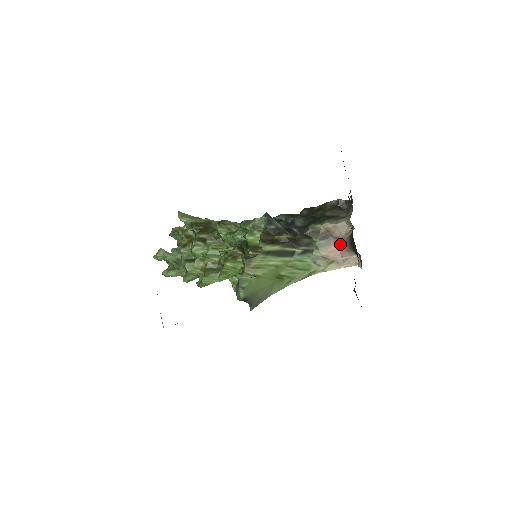
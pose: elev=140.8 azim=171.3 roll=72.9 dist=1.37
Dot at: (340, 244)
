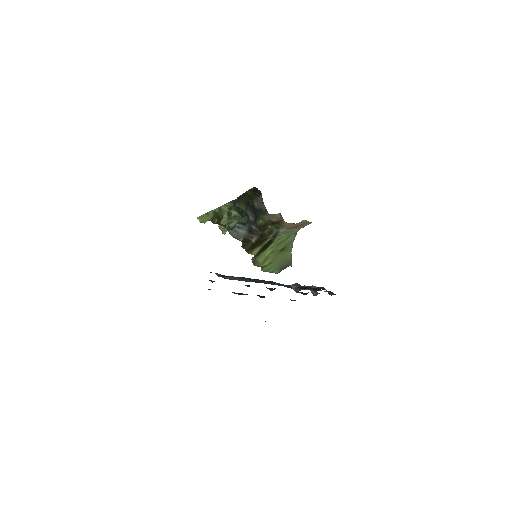
Dot at: (286, 223)
